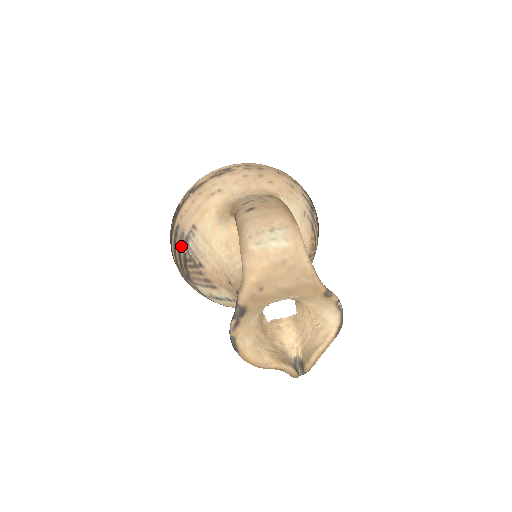
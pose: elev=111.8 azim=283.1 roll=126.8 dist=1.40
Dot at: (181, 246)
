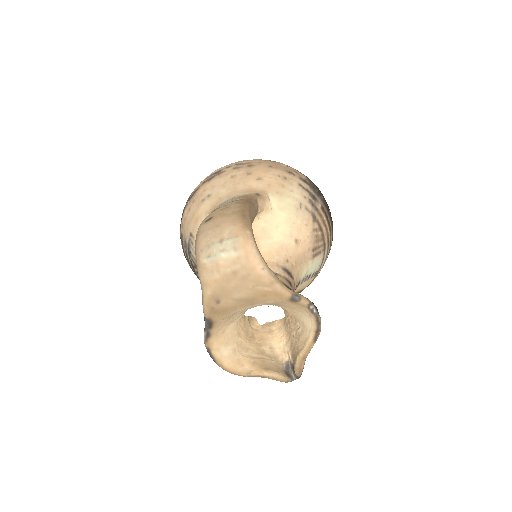
Dot at: (187, 254)
